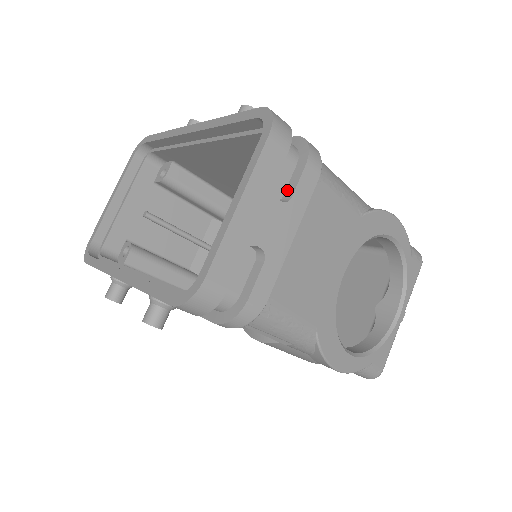
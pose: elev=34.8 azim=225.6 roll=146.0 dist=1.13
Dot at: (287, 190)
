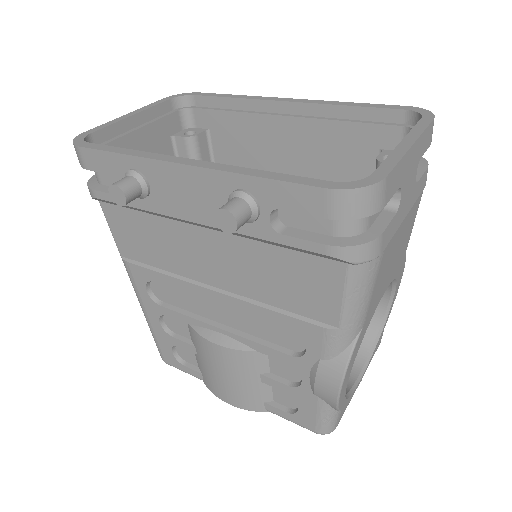
Dot at: occluded
